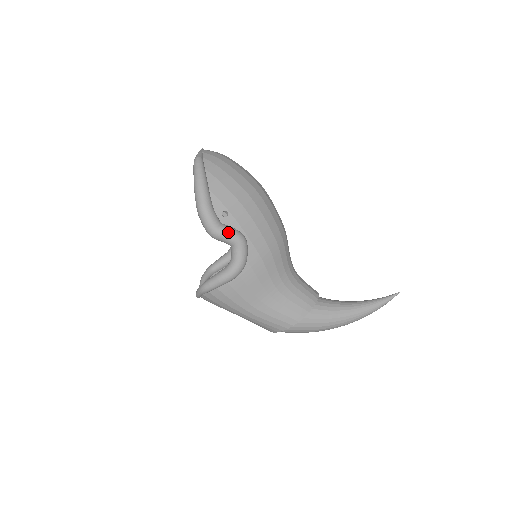
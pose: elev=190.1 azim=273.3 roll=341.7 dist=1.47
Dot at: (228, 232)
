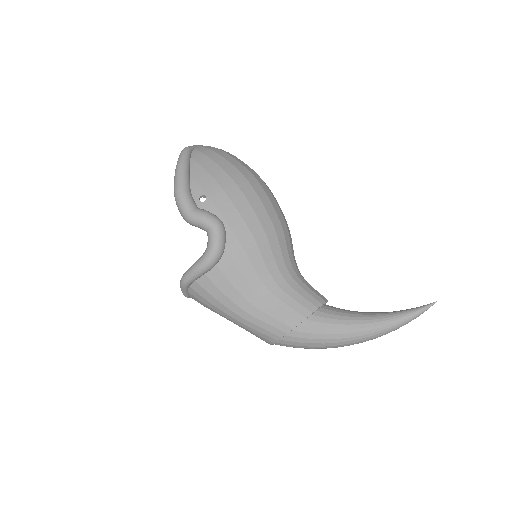
Dot at: (200, 215)
